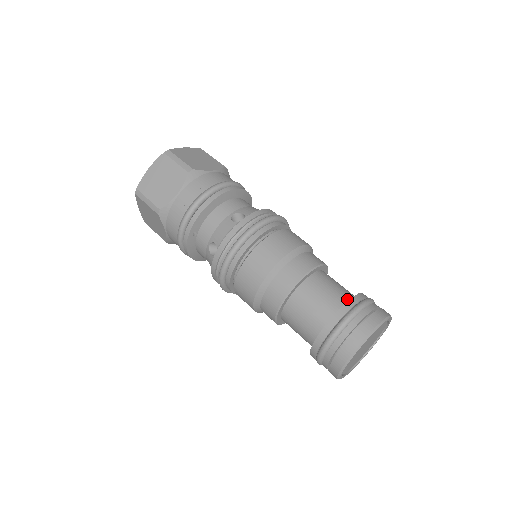
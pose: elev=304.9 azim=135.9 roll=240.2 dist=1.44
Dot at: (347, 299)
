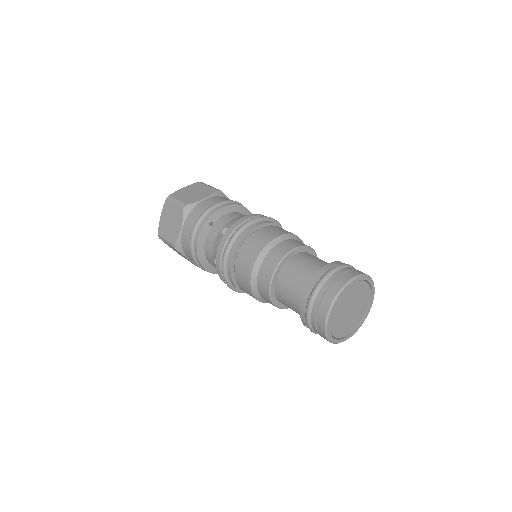
Dot at: occluded
